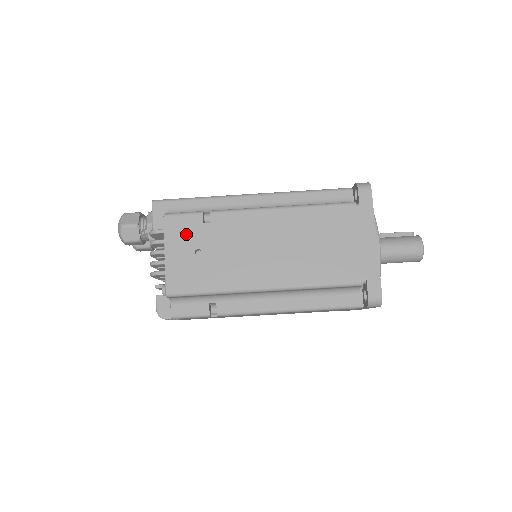
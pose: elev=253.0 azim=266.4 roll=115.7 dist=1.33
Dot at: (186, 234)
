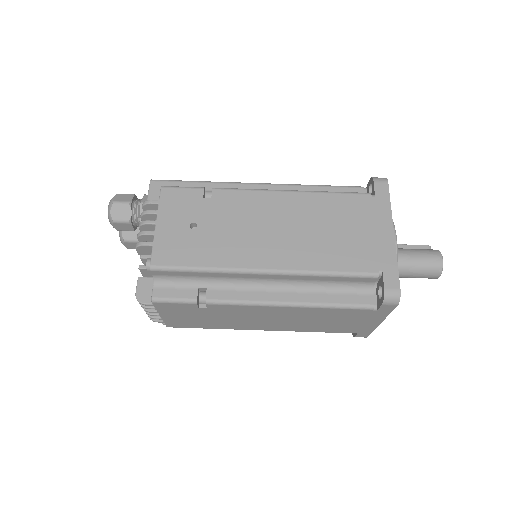
Dot at: (183, 207)
